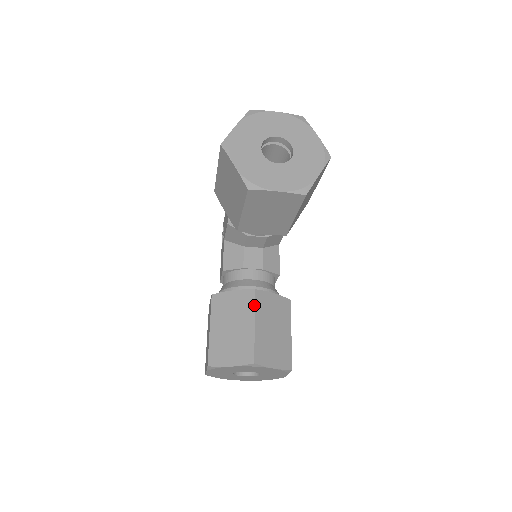
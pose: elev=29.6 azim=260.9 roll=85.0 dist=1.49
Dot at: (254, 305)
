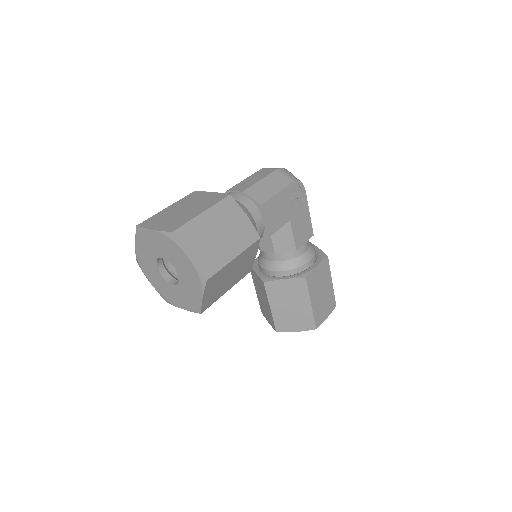
Dot at: (266, 294)
